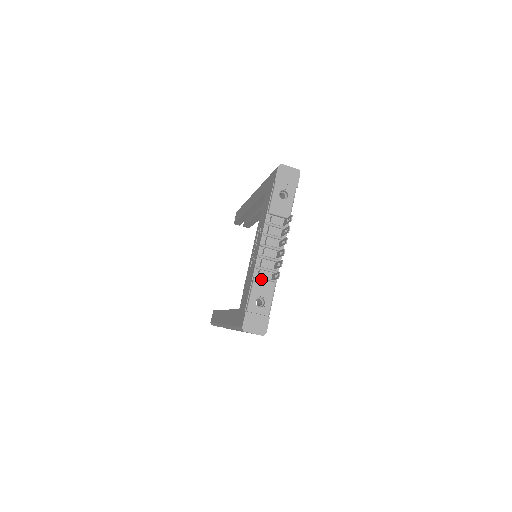
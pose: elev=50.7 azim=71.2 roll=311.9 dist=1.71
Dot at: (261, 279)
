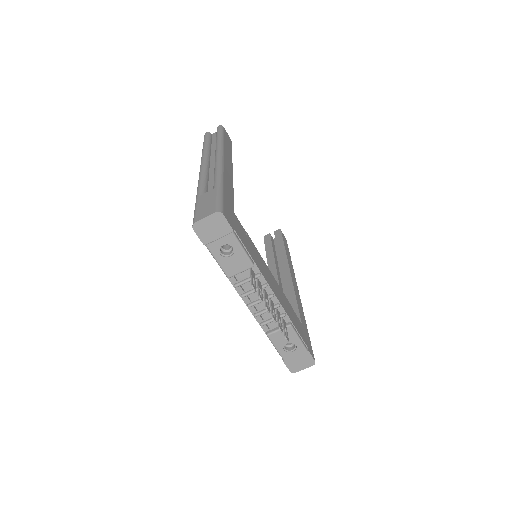
Dot at: (274, 333)
